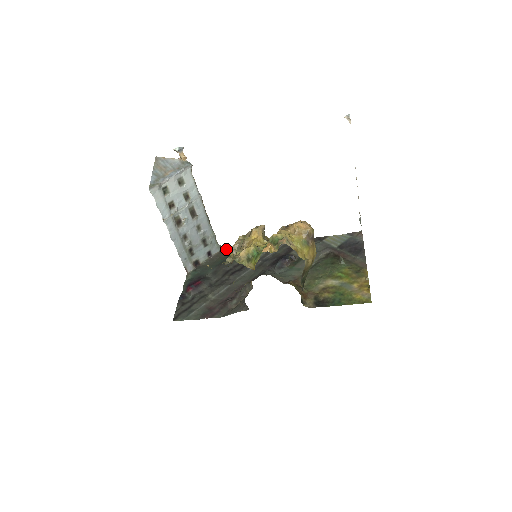
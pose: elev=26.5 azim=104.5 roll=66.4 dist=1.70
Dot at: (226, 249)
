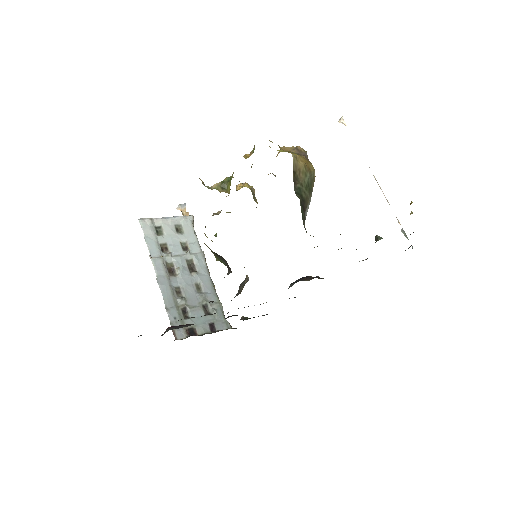
Dot at: occluded
